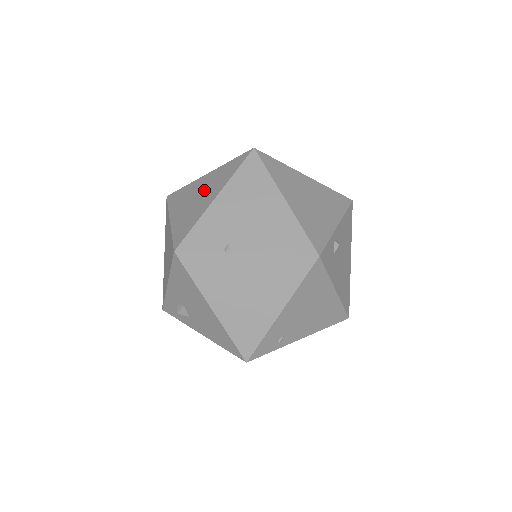
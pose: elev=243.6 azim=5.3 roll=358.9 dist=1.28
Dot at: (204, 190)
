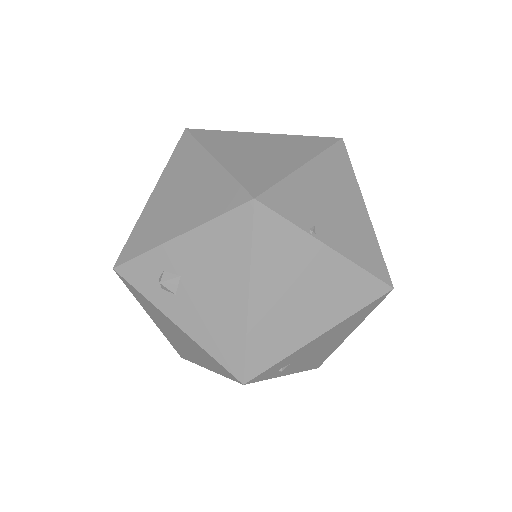
Dot at: (272, 148)
